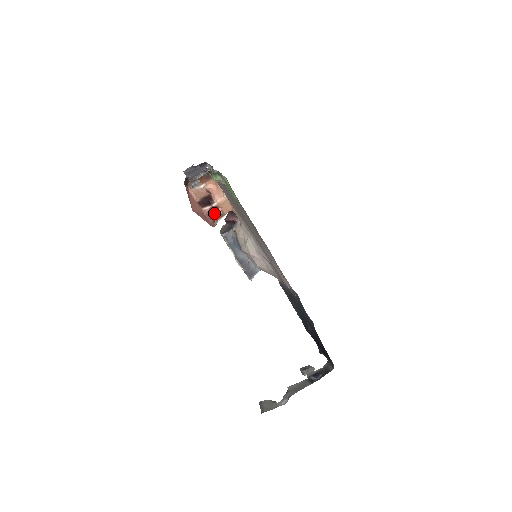
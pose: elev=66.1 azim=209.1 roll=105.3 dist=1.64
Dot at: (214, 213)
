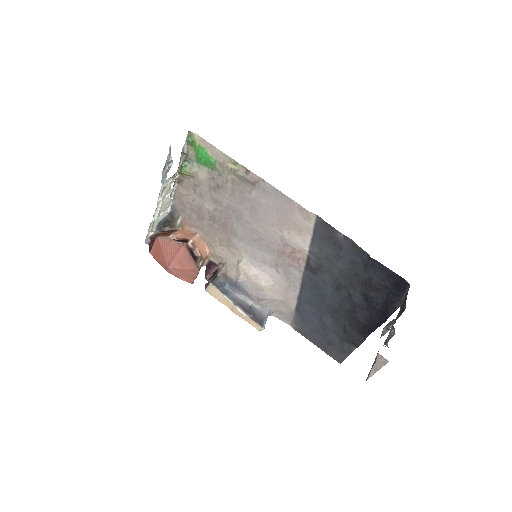
Dot at: (193, 256)
